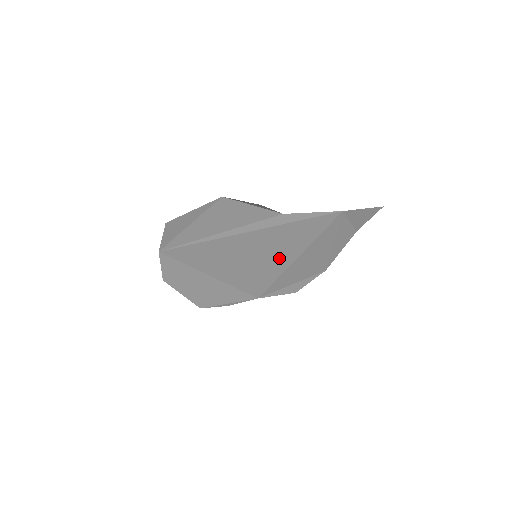
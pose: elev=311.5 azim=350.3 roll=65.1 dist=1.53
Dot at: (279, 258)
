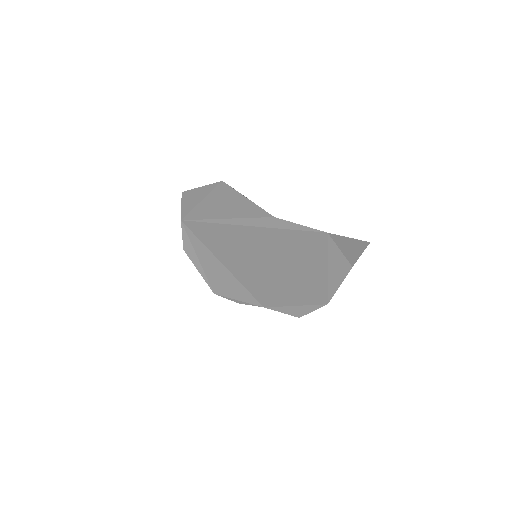
Dot at: (276, 267)
